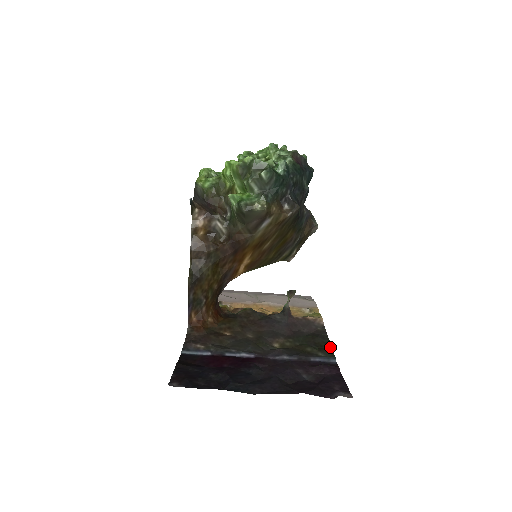
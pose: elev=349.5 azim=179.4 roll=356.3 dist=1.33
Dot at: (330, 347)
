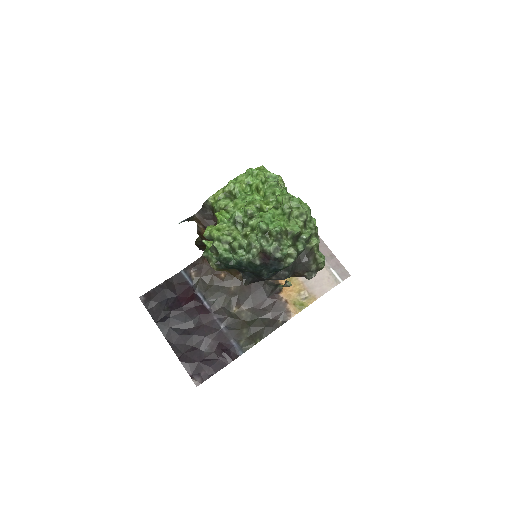
Dot at: (257, 342)
